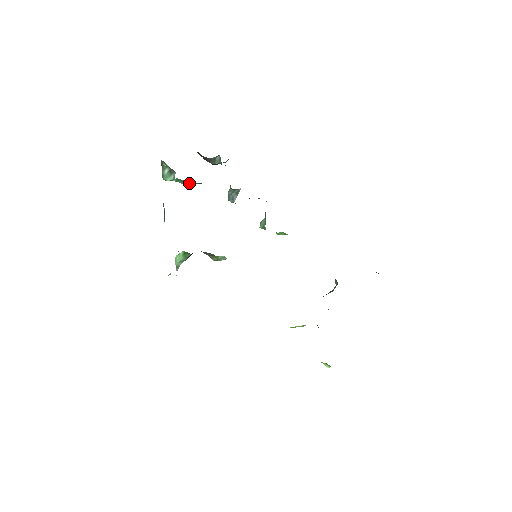
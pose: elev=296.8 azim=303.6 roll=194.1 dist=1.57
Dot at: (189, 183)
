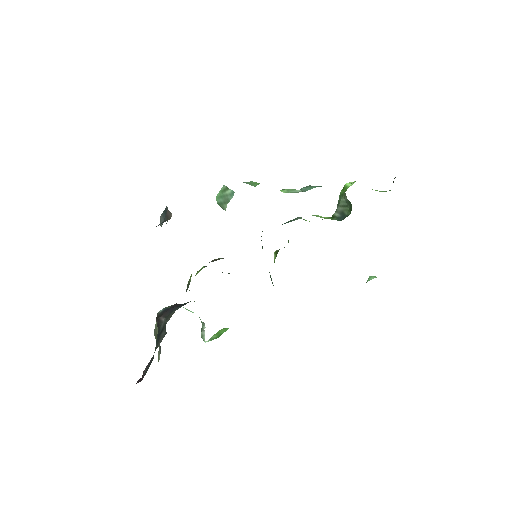
Dot at: occluded
